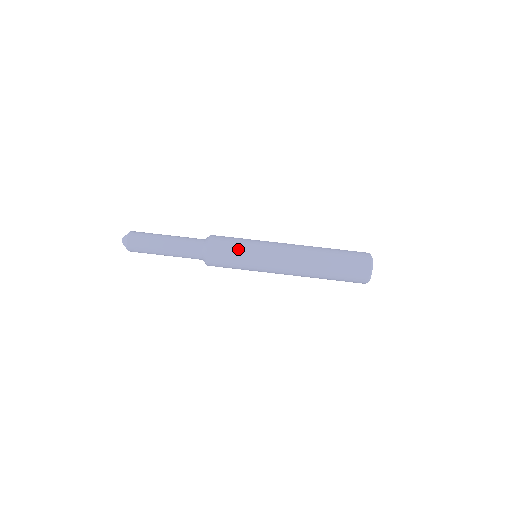
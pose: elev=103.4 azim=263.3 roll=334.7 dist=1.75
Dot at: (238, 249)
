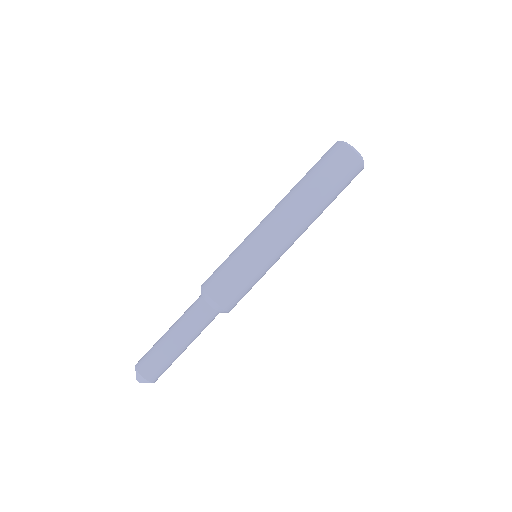
Dot at: (237, 269)
